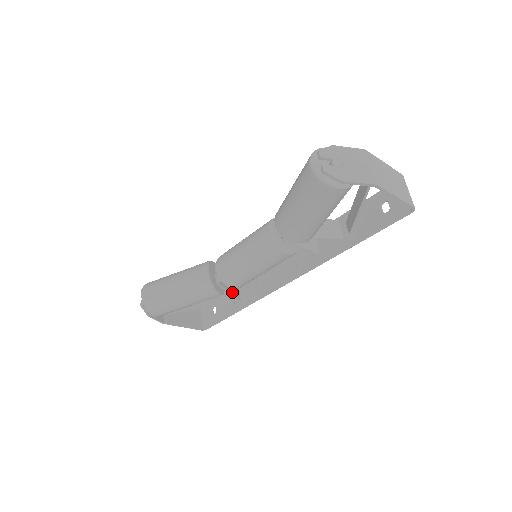
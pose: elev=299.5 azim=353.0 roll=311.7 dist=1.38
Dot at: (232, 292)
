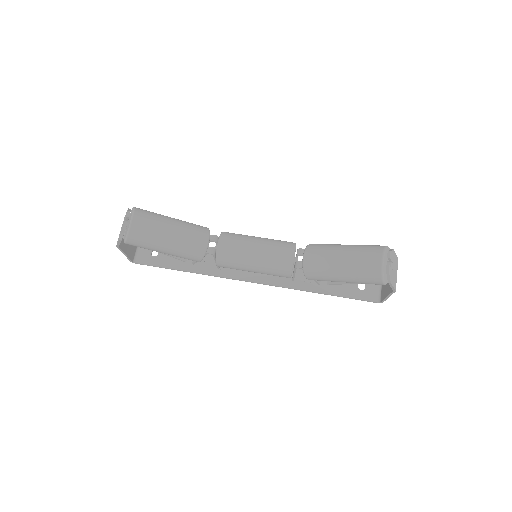
Dot at: occluded
